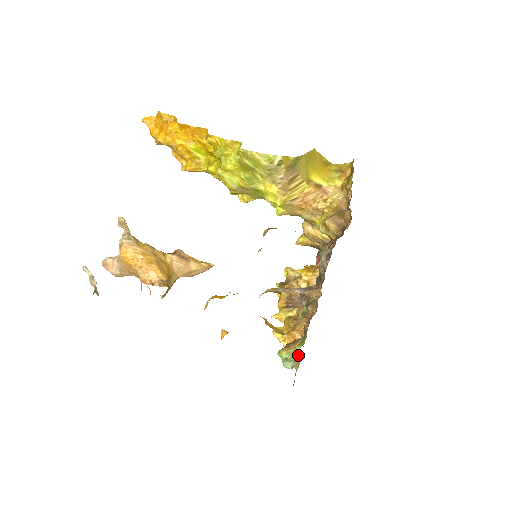
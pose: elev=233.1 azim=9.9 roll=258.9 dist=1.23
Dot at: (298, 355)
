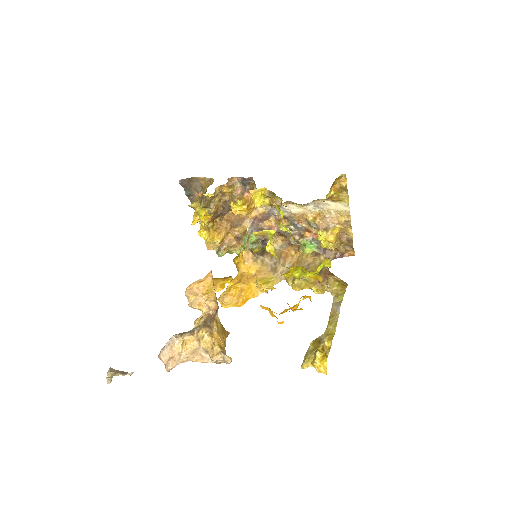
Dot at: occluded
